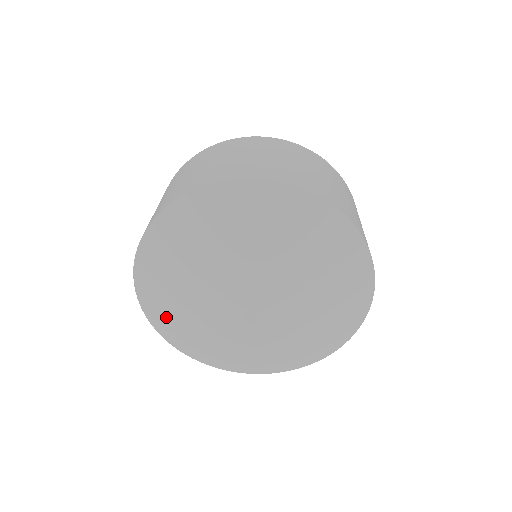
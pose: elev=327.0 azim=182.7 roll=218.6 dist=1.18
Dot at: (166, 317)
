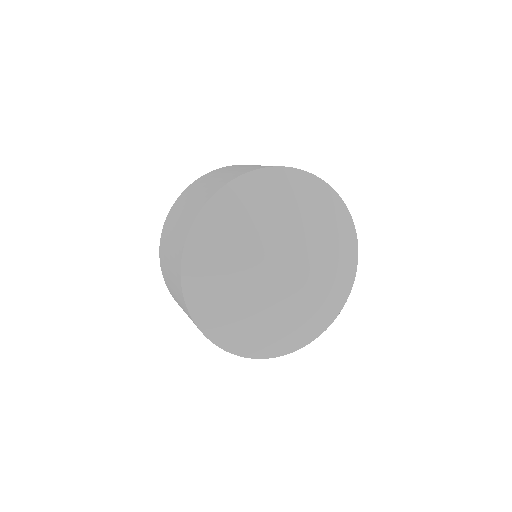
Dot at: (207, 298)
